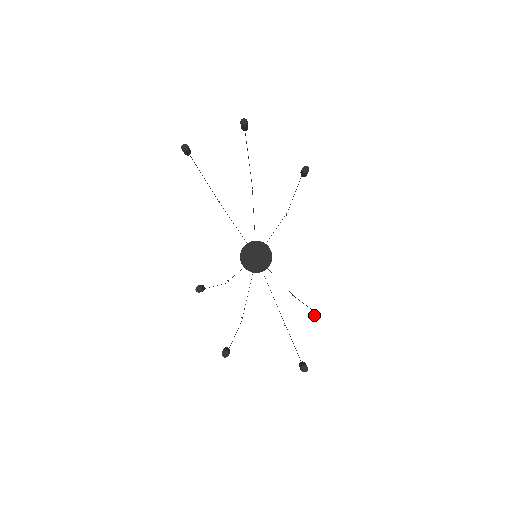
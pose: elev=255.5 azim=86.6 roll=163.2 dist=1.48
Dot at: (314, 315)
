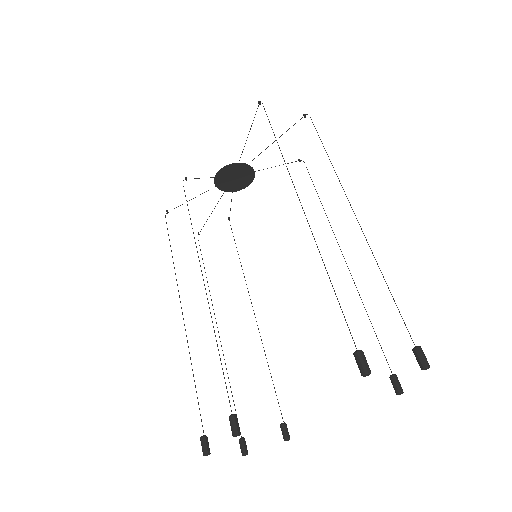
Dot at: occluded
